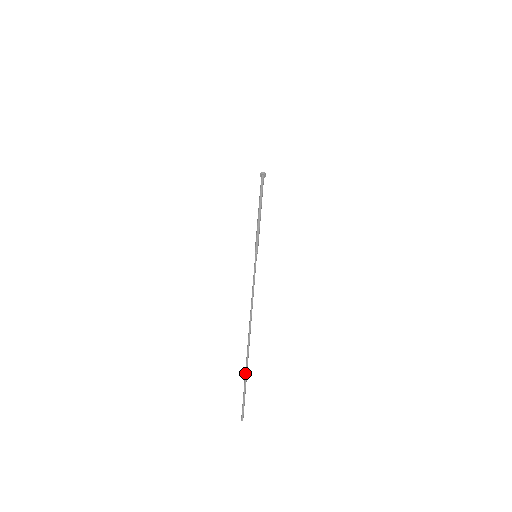
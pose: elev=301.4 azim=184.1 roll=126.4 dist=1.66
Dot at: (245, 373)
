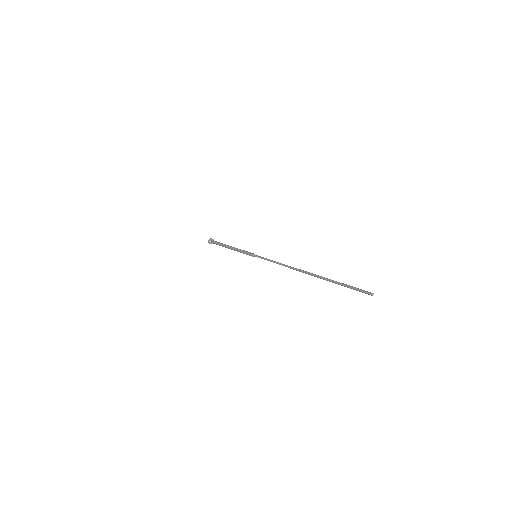
Dot at: (333, 281)
